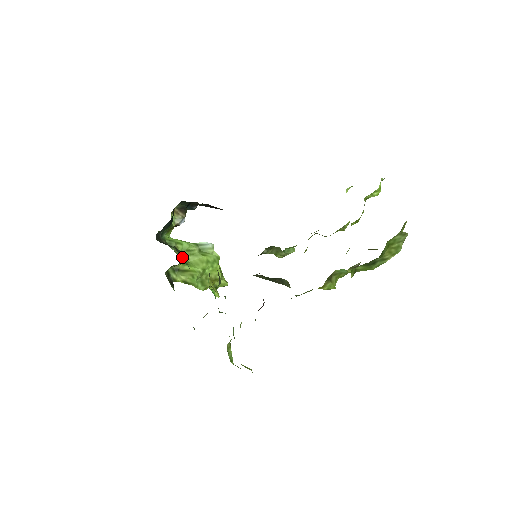
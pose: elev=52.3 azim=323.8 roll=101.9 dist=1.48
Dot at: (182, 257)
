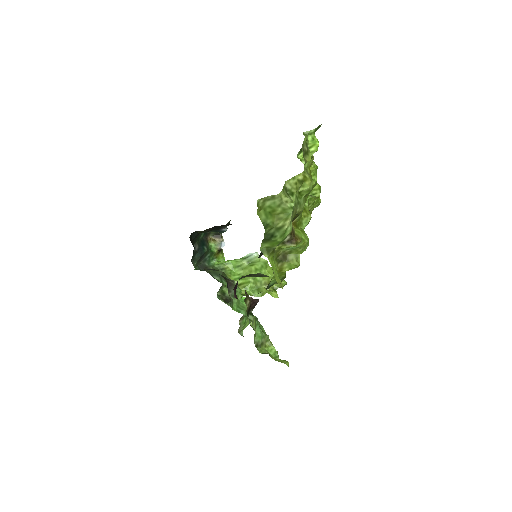
Dot at: (216, 277)
